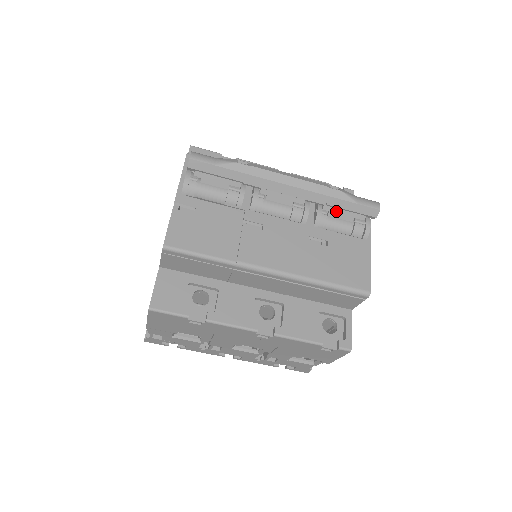
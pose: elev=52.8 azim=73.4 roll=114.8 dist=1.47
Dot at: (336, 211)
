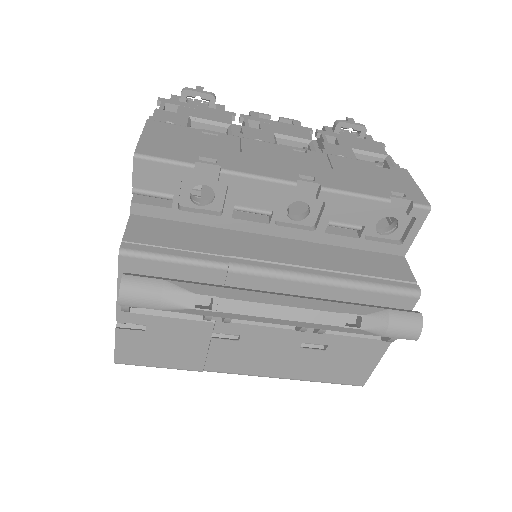
Dot at: occluded
